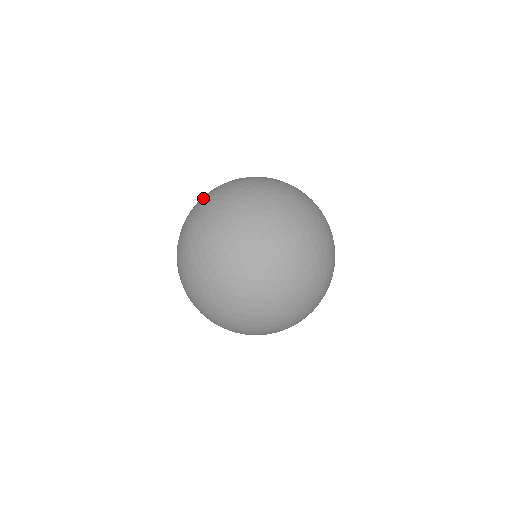
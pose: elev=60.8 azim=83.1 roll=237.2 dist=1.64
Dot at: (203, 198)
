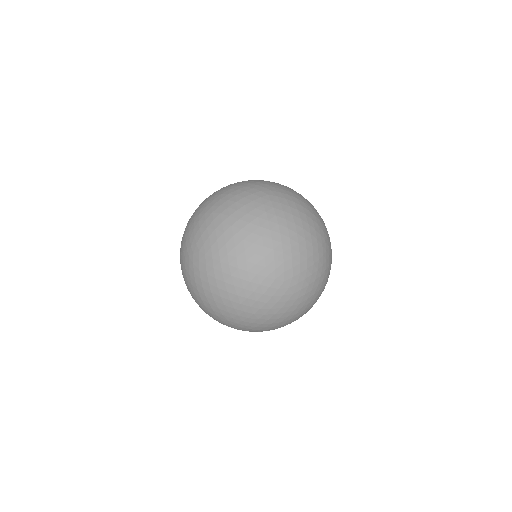
Dot at: occluded
